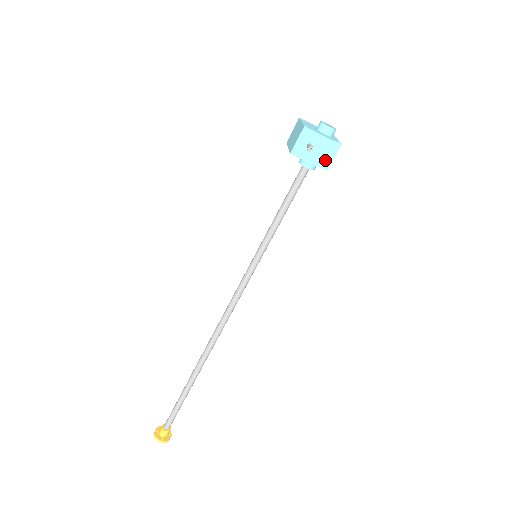
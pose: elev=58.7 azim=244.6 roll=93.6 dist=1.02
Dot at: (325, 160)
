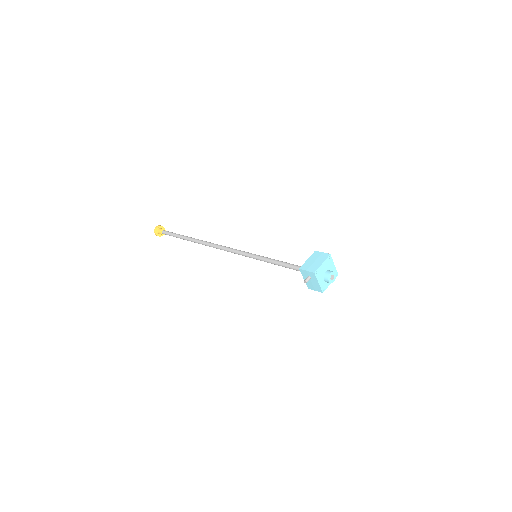
Dot at: (311, 286)
